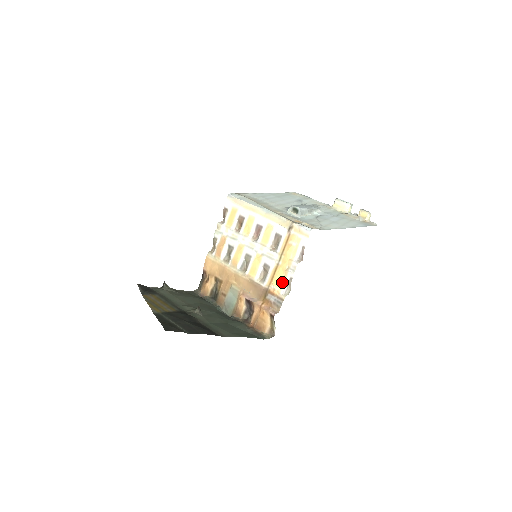
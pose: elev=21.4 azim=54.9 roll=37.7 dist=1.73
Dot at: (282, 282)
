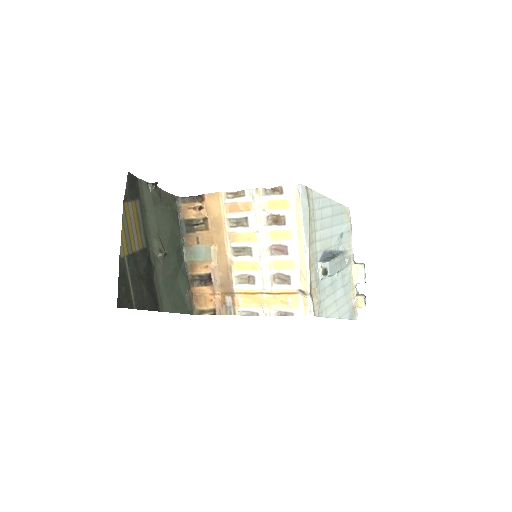
Dot at: (249, 305)
